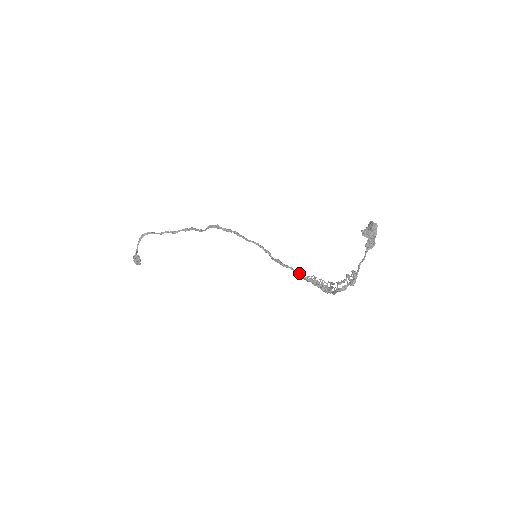
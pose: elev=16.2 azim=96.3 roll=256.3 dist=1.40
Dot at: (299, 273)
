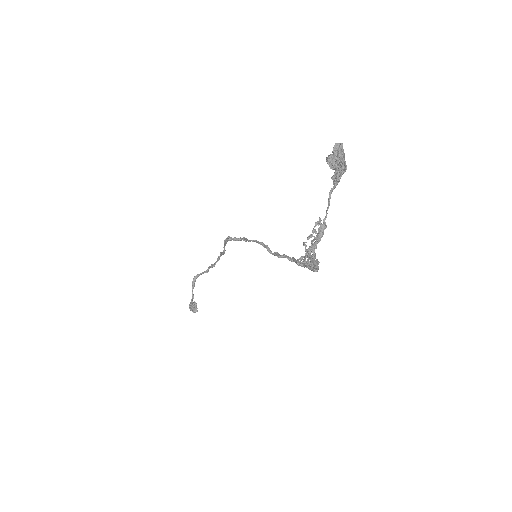
Dot at: (293, 259)
